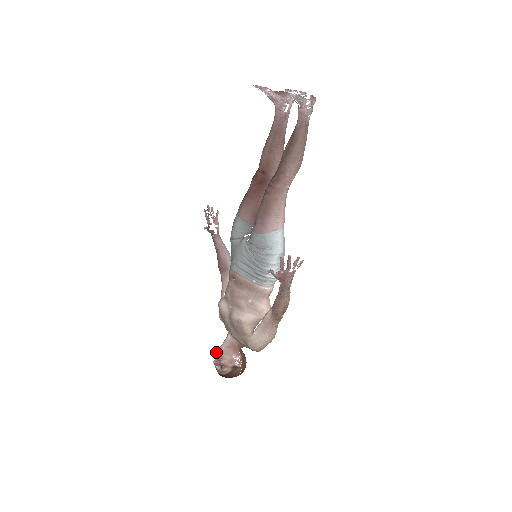
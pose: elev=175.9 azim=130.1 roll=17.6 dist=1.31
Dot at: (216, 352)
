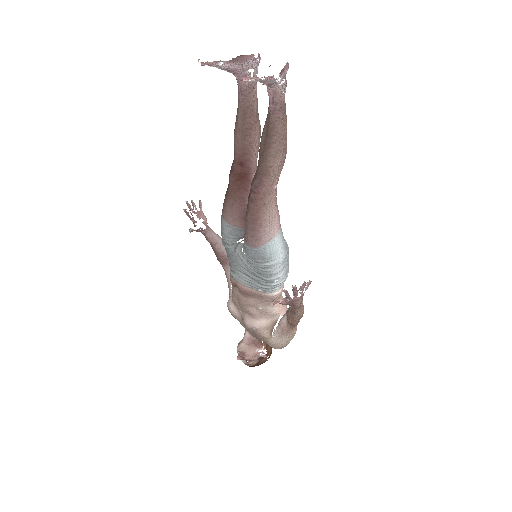
Dot at: (237, 351)
